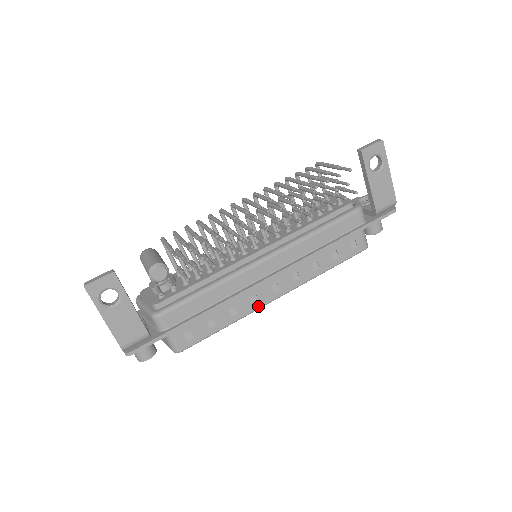
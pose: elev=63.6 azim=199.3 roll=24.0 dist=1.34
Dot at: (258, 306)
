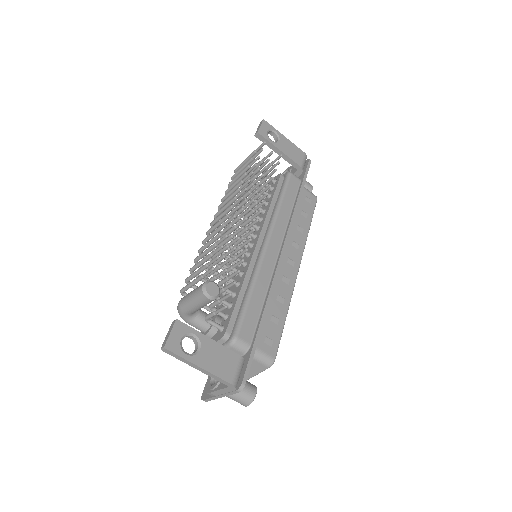
Dot at: (292, 284)
